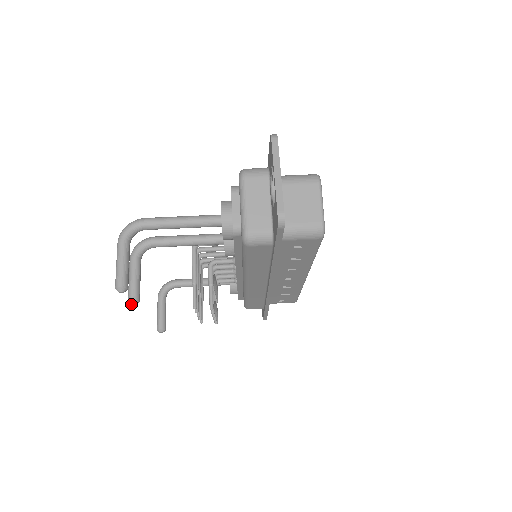
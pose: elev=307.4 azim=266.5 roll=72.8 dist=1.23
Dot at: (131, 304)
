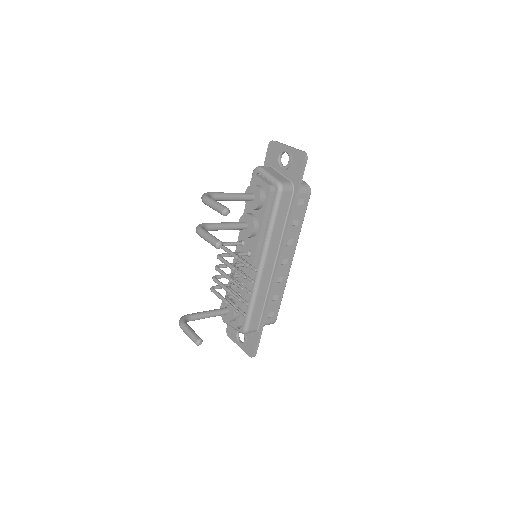
Dot at: (219, 245)
